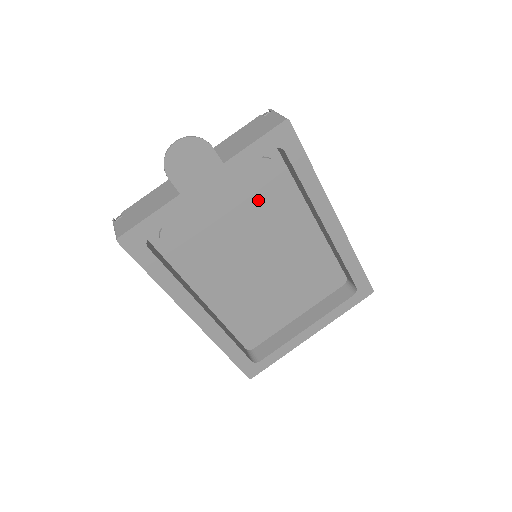
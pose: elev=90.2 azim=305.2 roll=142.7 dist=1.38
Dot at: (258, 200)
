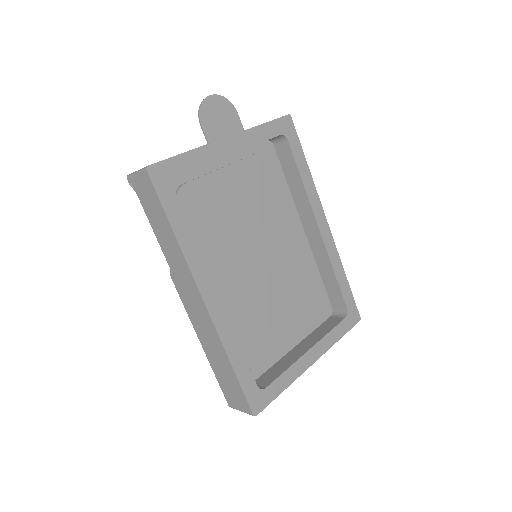
Dot at: (262, 190)
